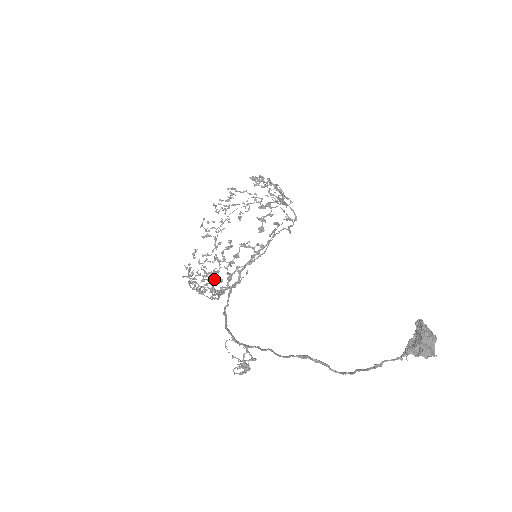
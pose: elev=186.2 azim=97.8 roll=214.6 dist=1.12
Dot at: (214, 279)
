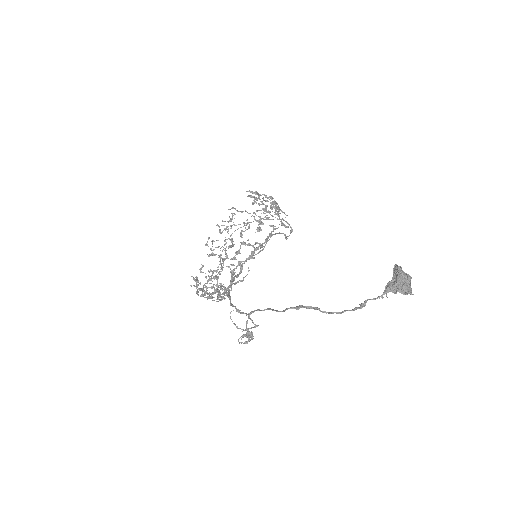
Dot at: (220, 288)
